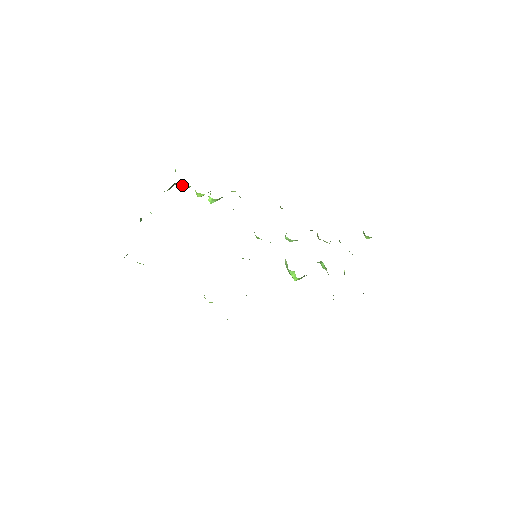
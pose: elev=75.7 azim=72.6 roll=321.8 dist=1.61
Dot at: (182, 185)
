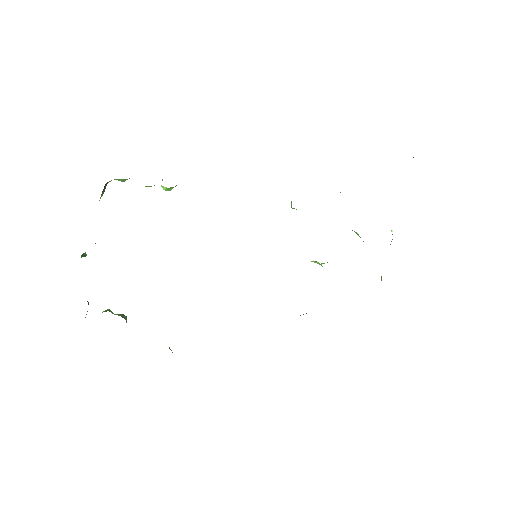
Dot at: (118, 180)
